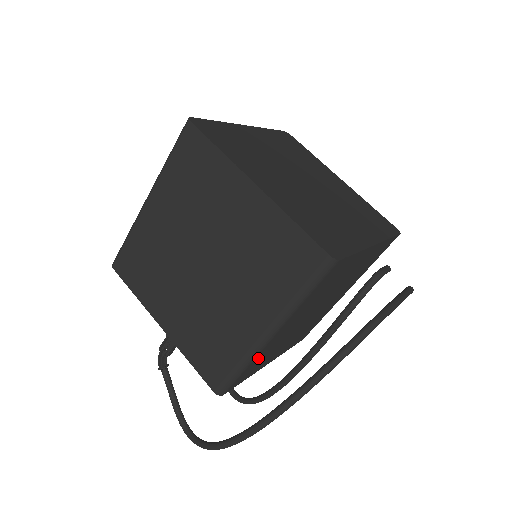
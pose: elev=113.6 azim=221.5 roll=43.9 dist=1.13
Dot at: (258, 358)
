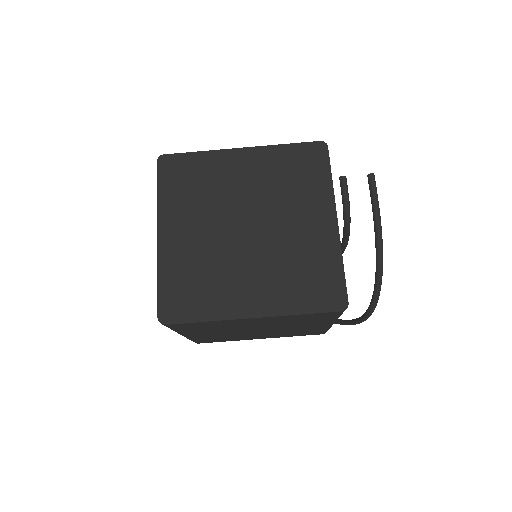
Dot at: occluded
